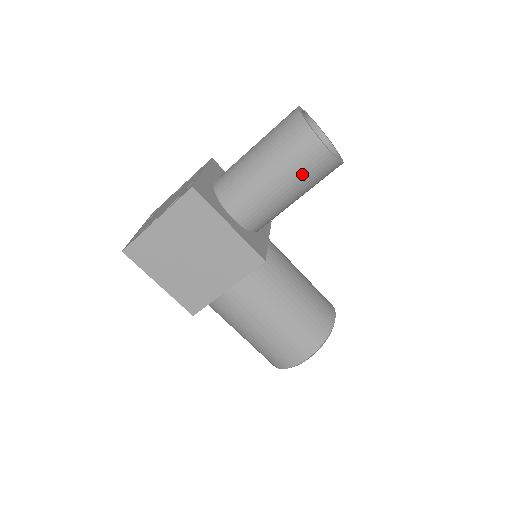
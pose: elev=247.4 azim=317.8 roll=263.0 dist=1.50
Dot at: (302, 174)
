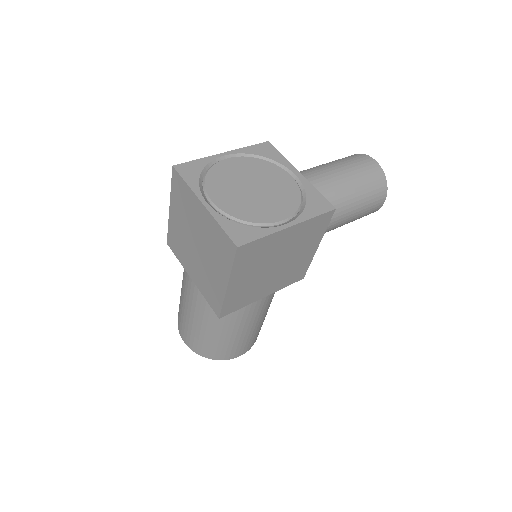
Dot at: occluded
